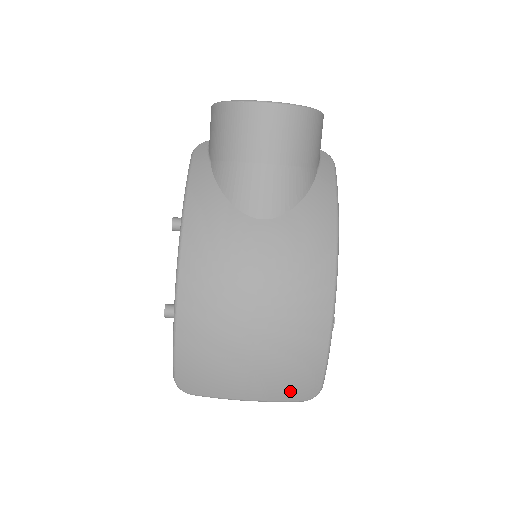
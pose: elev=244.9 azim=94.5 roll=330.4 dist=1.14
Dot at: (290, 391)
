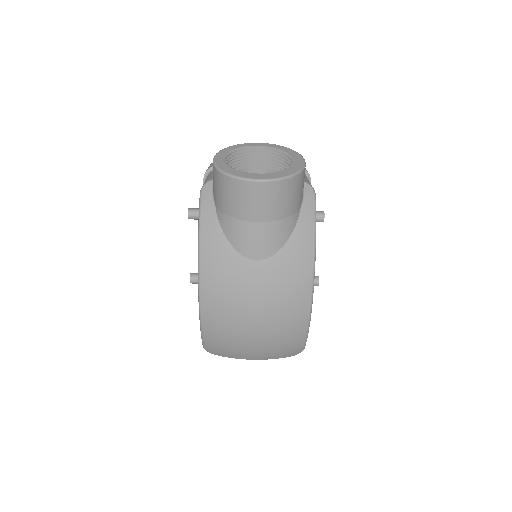
Dot at: (282, 355)
